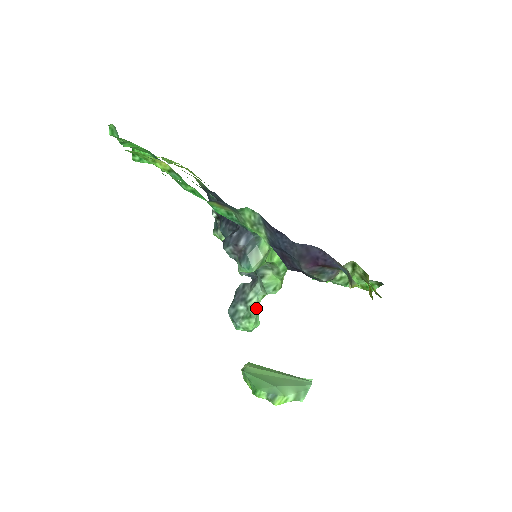
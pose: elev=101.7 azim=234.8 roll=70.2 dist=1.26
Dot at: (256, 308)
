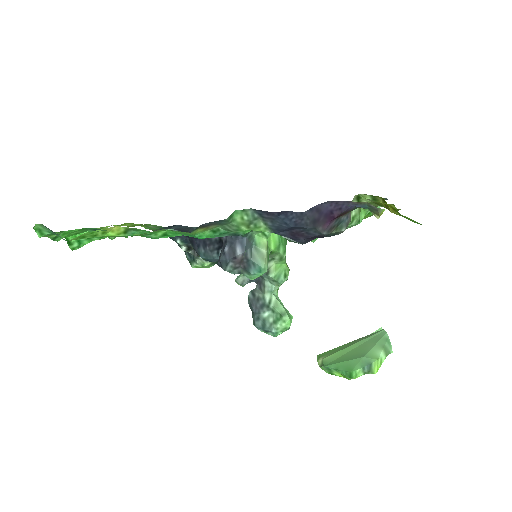
Dot at: (280, 305)
